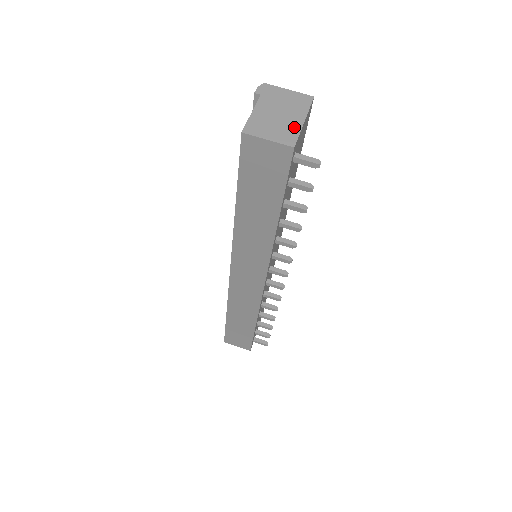
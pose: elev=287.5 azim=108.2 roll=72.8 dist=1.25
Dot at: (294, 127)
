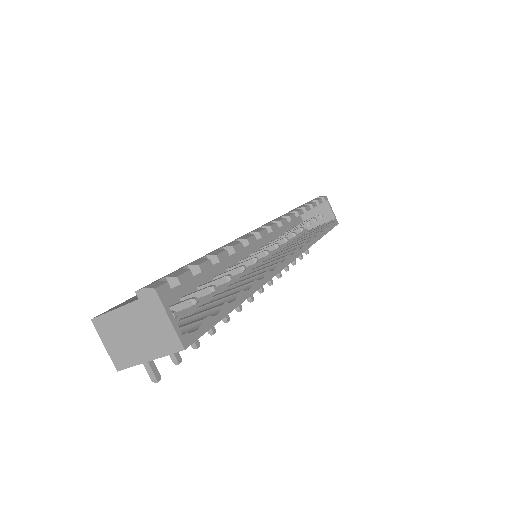
Dot at: (134, 357)
